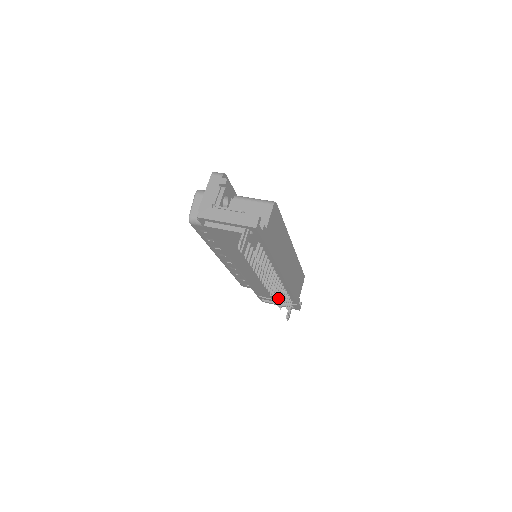
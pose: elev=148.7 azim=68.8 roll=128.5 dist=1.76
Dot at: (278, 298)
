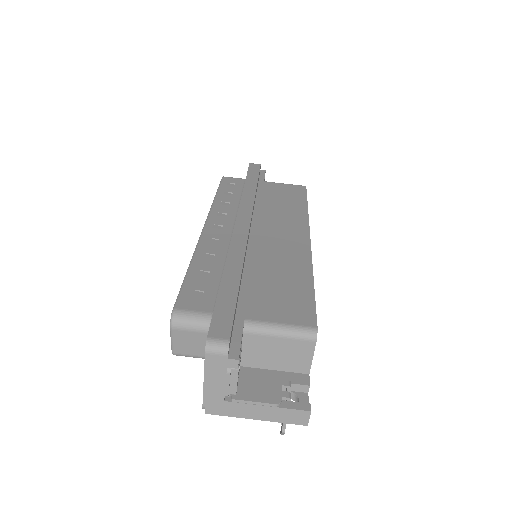
Dot at: occluded
